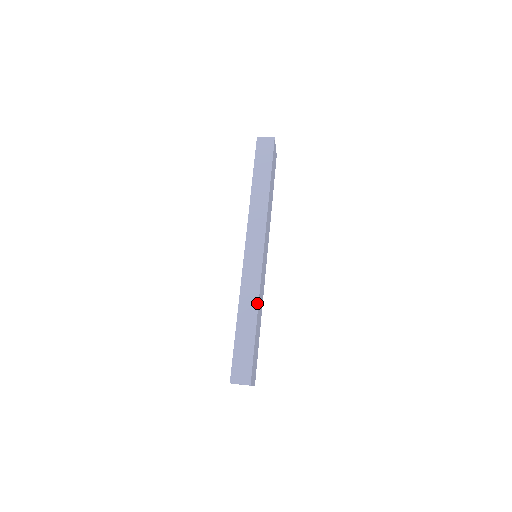
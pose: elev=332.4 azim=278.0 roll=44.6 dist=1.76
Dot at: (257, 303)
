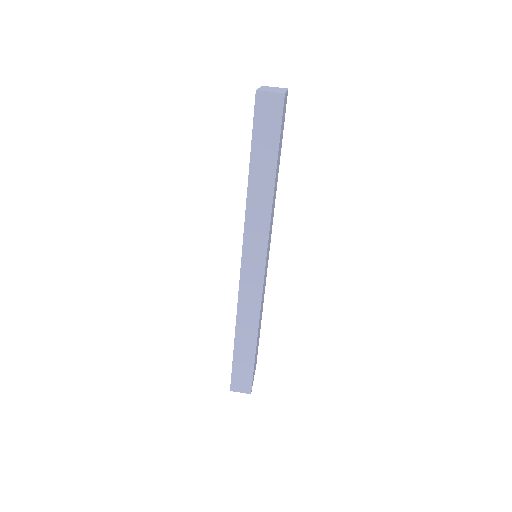
Dot at: (257, 324)
